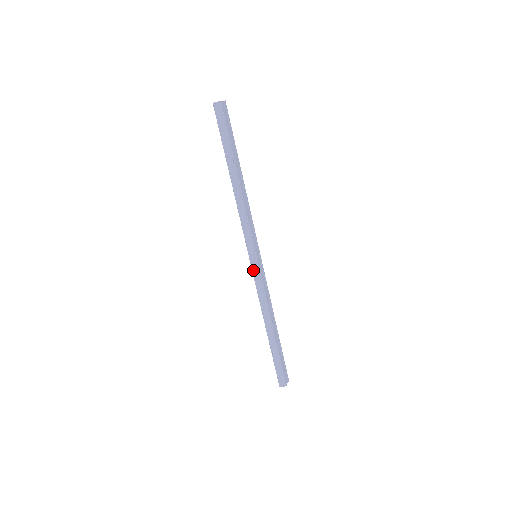
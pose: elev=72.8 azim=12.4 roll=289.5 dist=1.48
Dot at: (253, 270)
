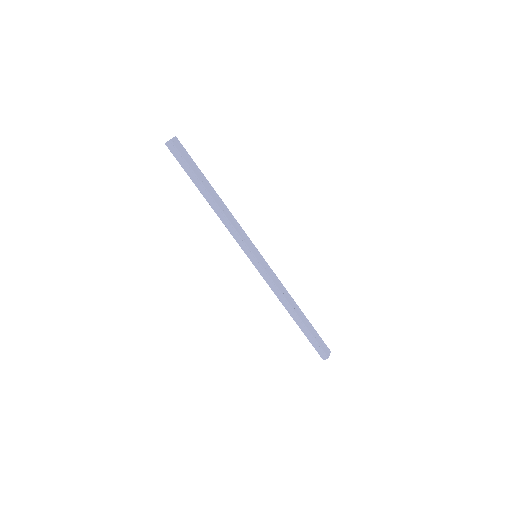
Dot at: (257, 269)
